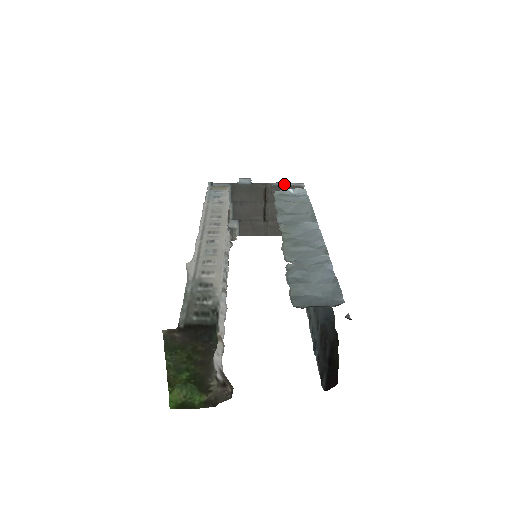
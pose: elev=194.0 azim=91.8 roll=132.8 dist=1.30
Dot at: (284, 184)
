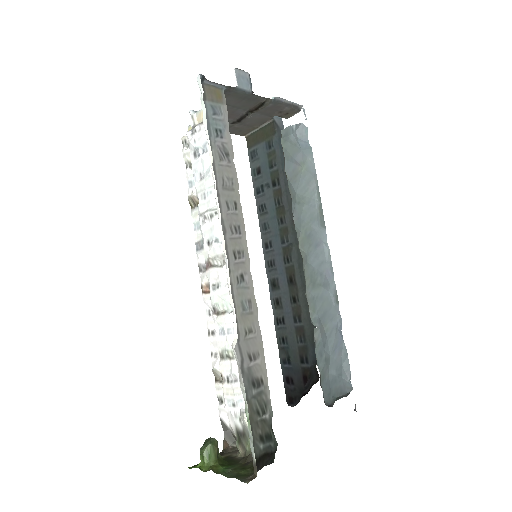
Dot at: (284, 100)
